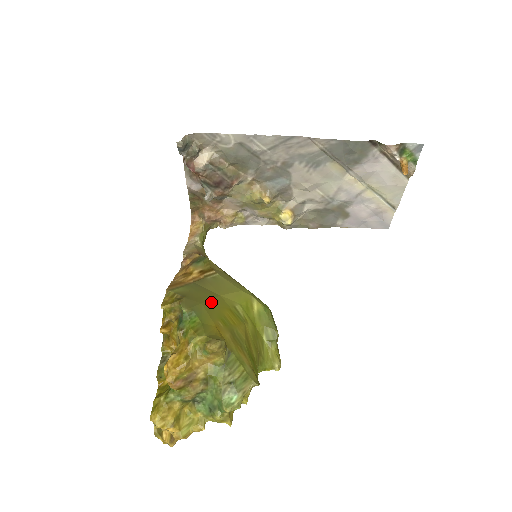
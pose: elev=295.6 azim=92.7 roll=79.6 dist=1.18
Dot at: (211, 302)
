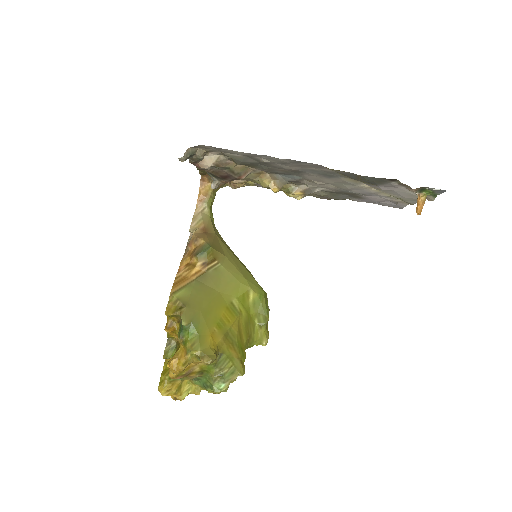
Dot at: (209, 305)
